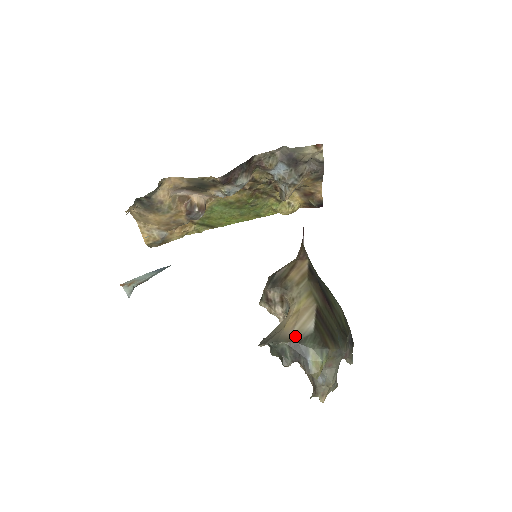
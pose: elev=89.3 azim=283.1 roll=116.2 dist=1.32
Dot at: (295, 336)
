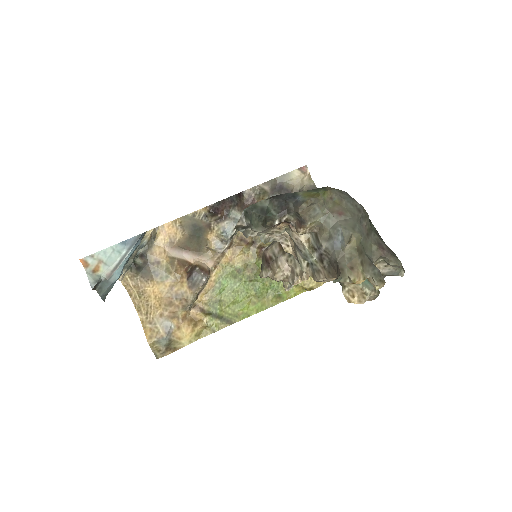
Dot at: occluded
